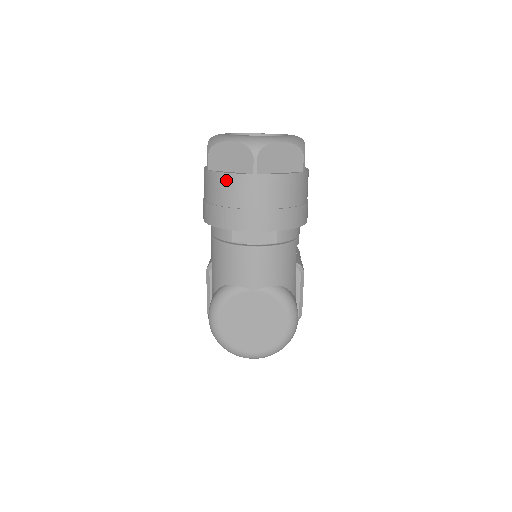
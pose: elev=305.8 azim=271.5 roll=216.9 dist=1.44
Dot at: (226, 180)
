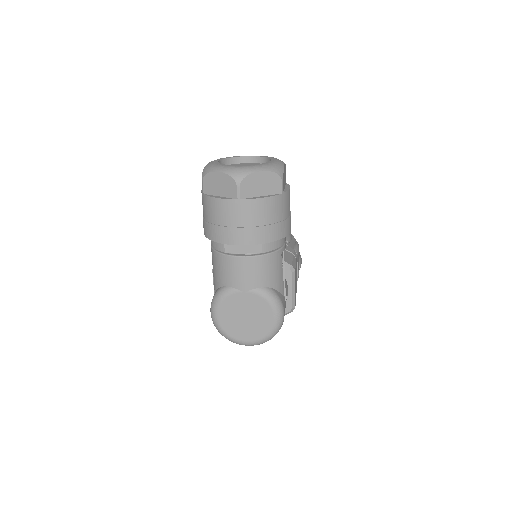
Dot at: (216, 204)
